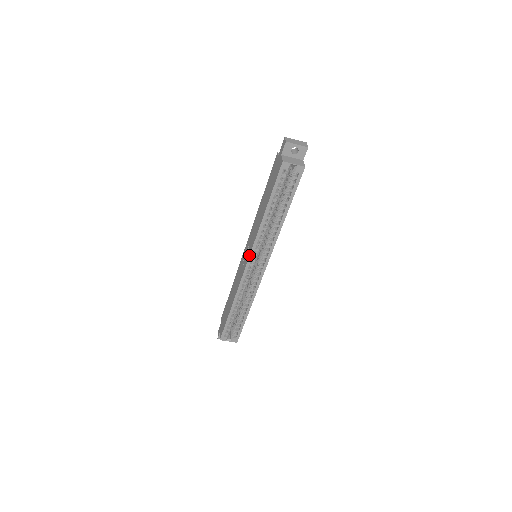
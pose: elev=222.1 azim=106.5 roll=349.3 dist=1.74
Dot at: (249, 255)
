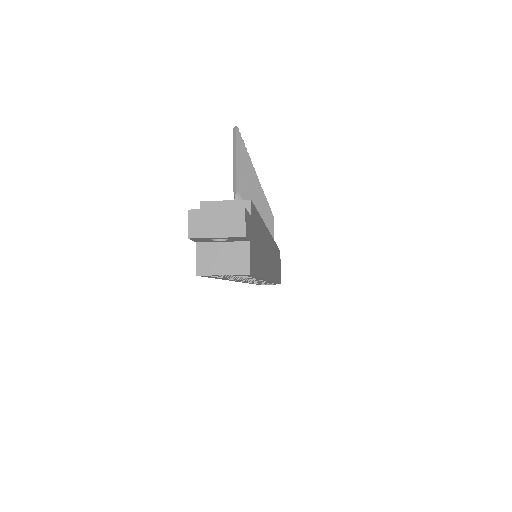
Dot at: occluded
